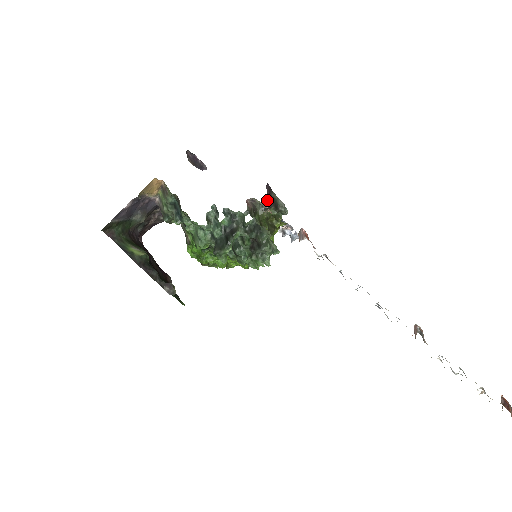
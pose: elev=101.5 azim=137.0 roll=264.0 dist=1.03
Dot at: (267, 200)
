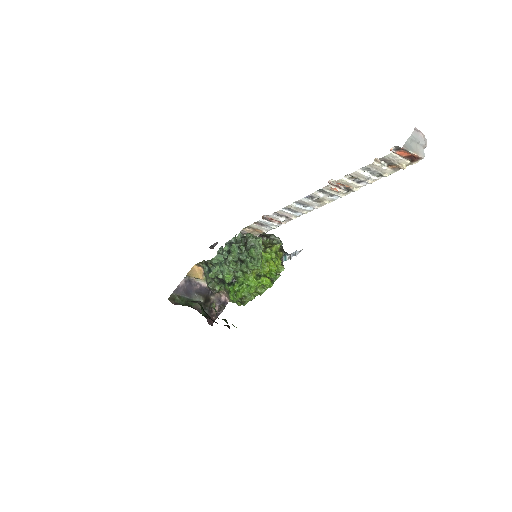
Dot at: occluded
